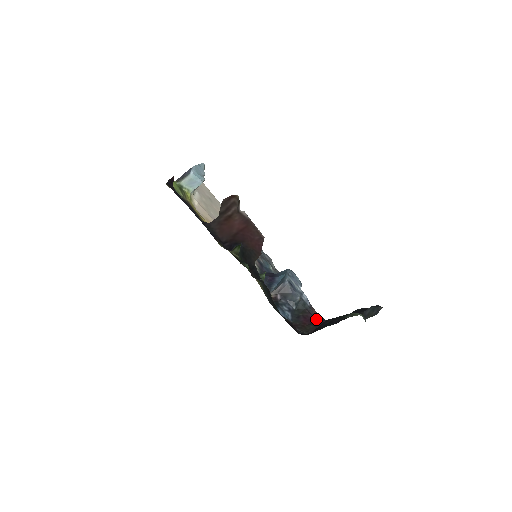
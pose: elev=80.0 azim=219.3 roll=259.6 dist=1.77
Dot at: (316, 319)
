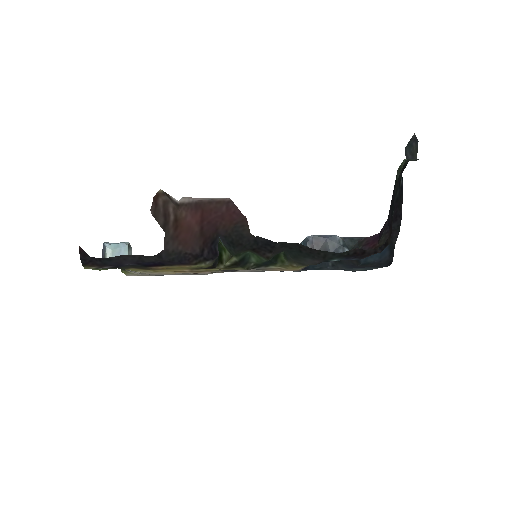
Dot at: (378, 233)
